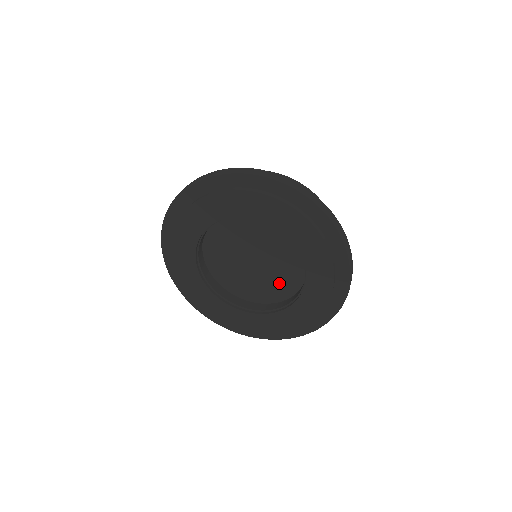
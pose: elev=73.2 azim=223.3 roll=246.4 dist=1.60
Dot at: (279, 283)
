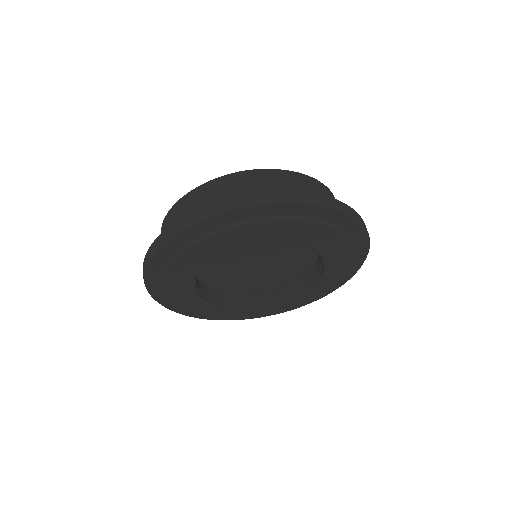
Dot at: (256, 281)
